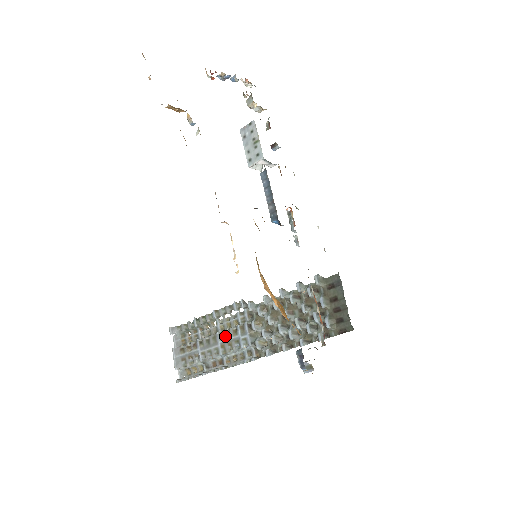
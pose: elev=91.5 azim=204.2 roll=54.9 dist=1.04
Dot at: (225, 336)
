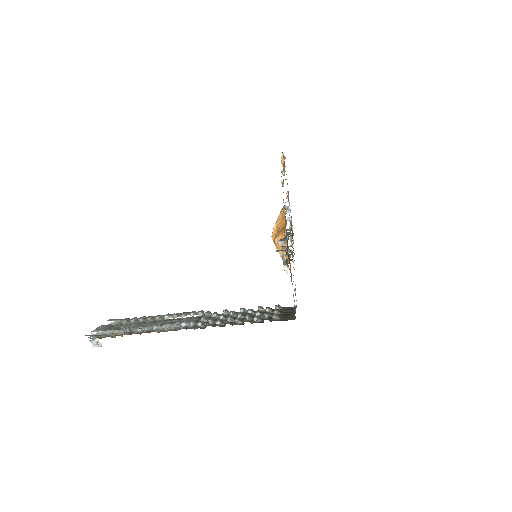
Dot at: (169, 320)
